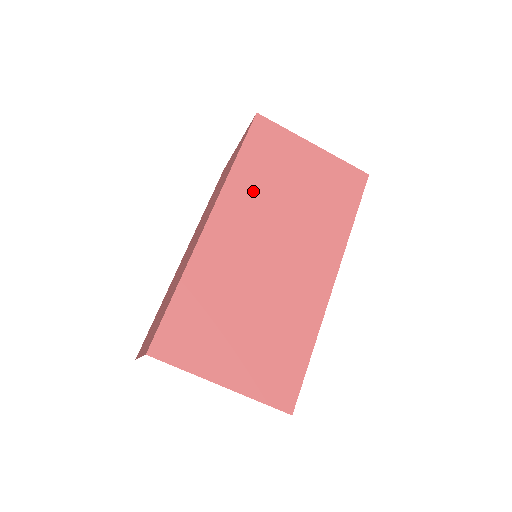
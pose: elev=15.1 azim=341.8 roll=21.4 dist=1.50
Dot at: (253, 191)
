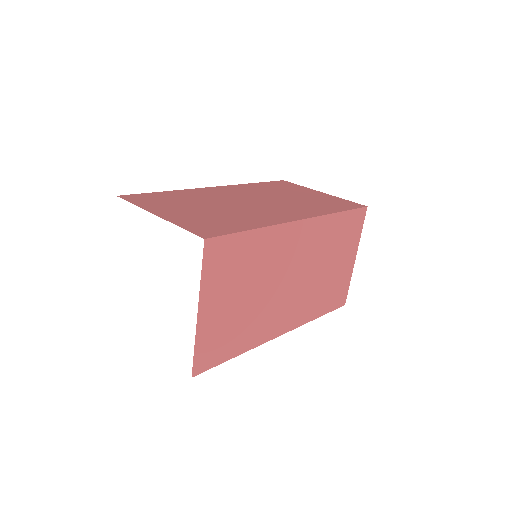
Dot at: (258, 190)
